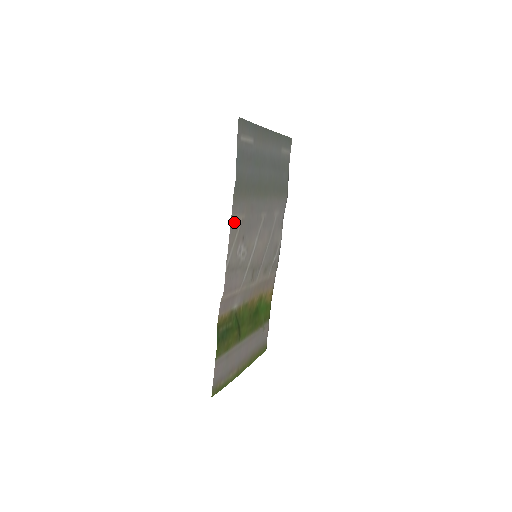
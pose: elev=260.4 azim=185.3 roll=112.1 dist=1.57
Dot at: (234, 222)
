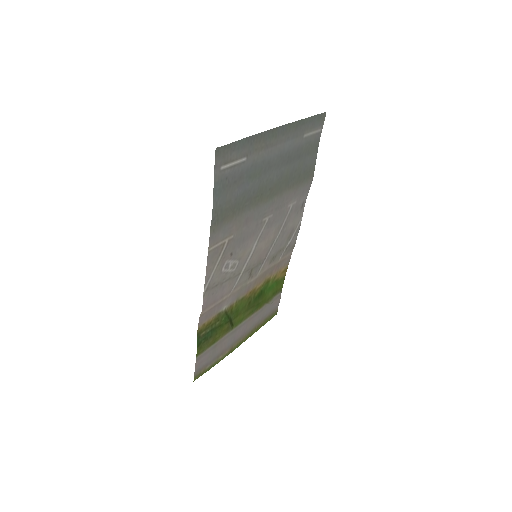
Dot at: (214, 249)
